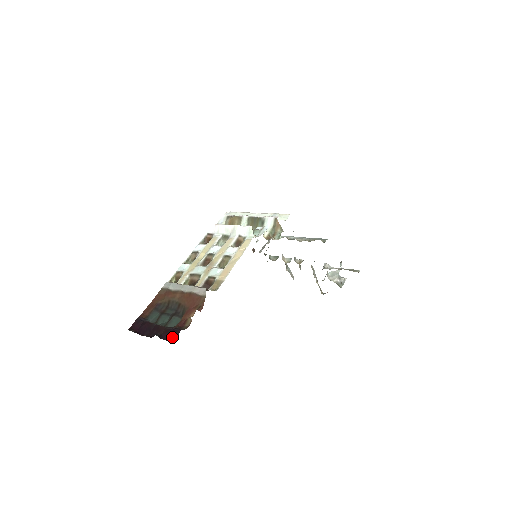
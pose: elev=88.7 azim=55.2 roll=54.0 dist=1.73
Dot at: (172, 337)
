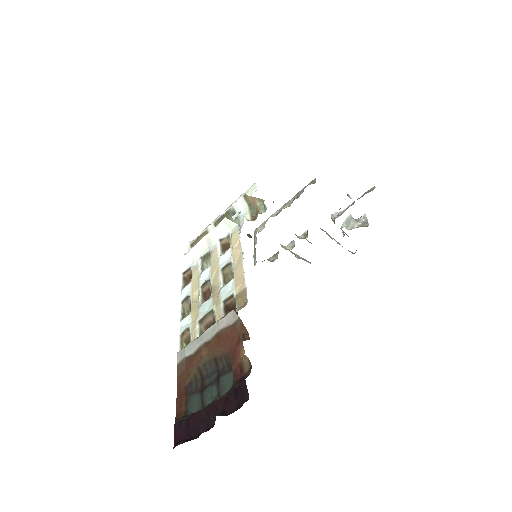
Dot at: (241, 398)
